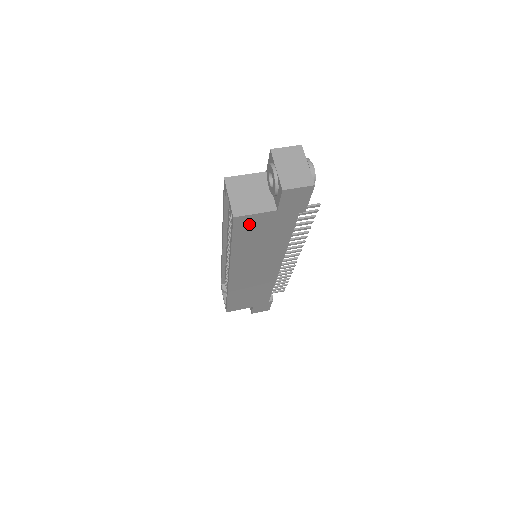
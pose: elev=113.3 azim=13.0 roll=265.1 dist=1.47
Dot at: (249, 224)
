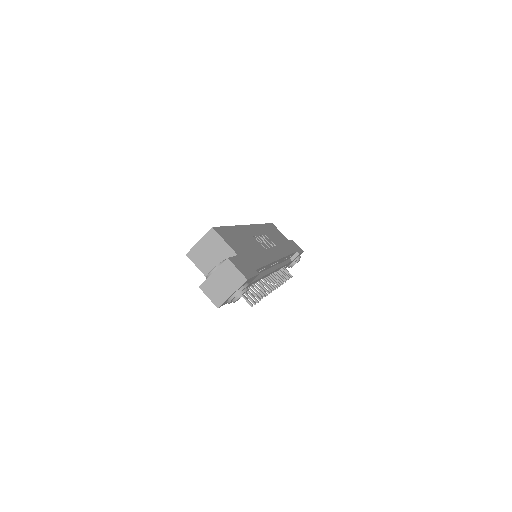
Dot at: occluded
